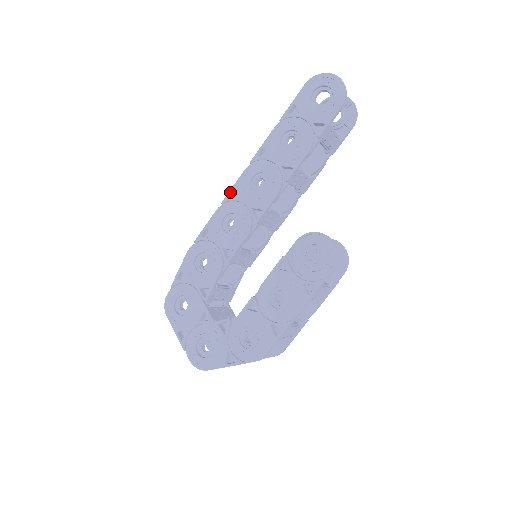
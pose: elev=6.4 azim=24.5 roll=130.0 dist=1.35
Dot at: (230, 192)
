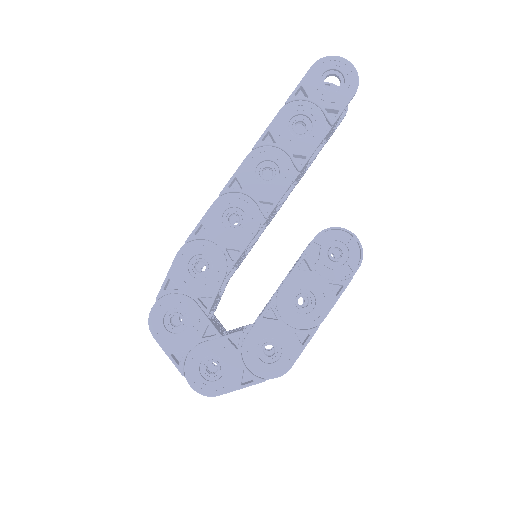
Dot at: (230, 182)
